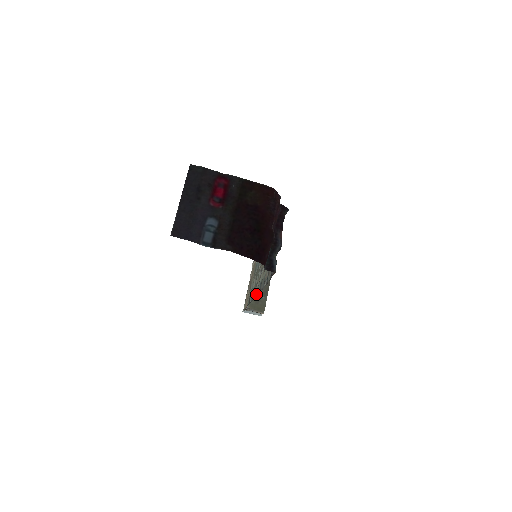
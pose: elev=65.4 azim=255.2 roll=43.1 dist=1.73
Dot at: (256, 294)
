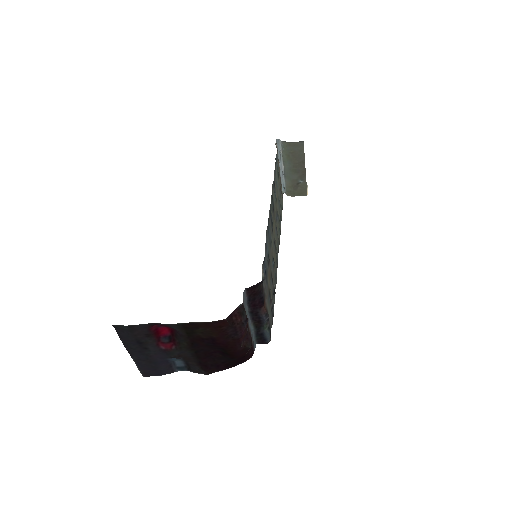
Dot at: (278, 251)
